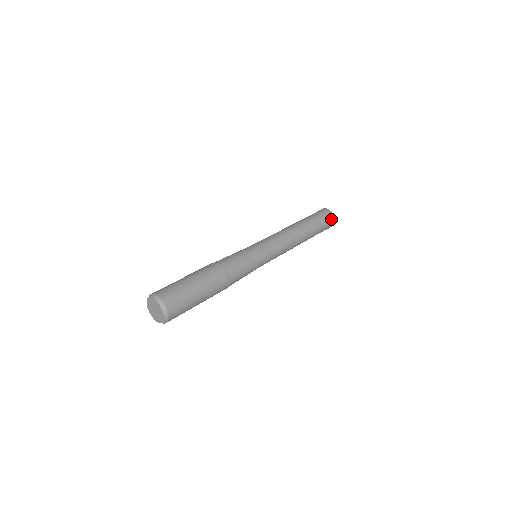
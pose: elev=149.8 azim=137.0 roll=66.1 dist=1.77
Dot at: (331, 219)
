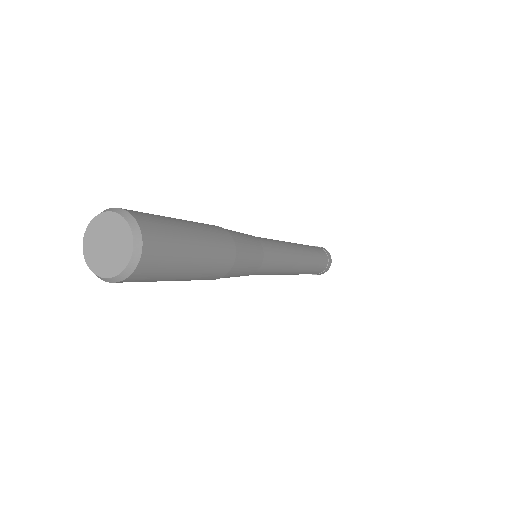
Dot at: (328, 255)
